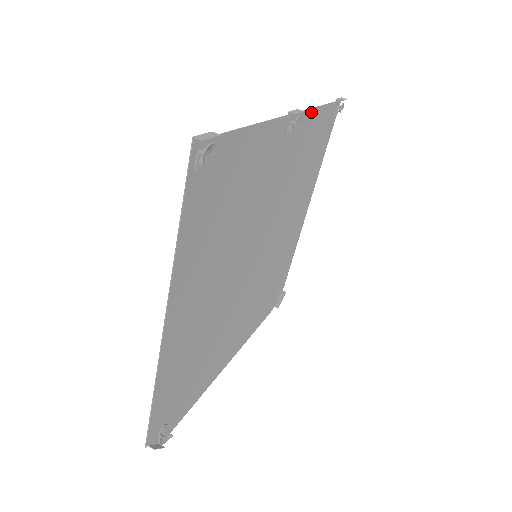
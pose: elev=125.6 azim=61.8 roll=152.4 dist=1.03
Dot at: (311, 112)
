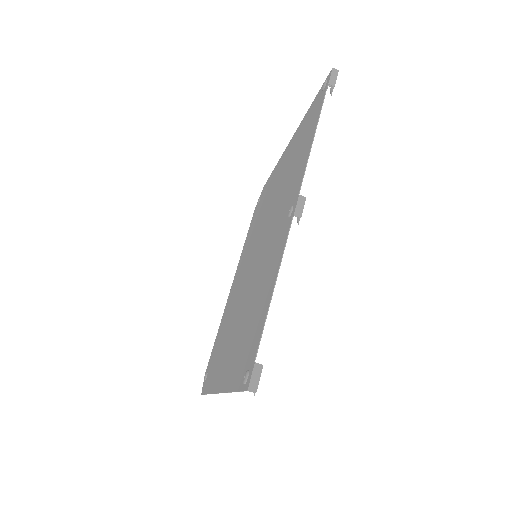
Dot at: (307, 158)
